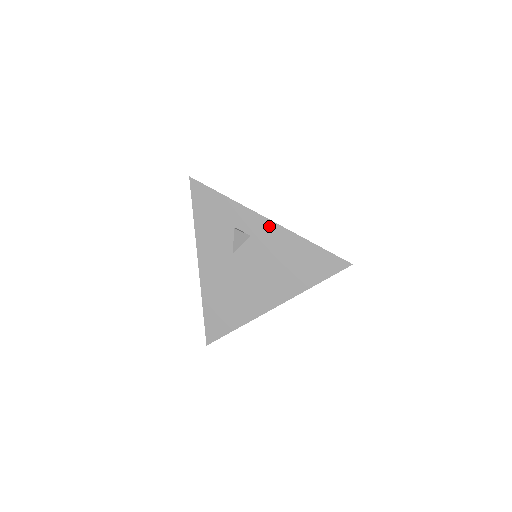
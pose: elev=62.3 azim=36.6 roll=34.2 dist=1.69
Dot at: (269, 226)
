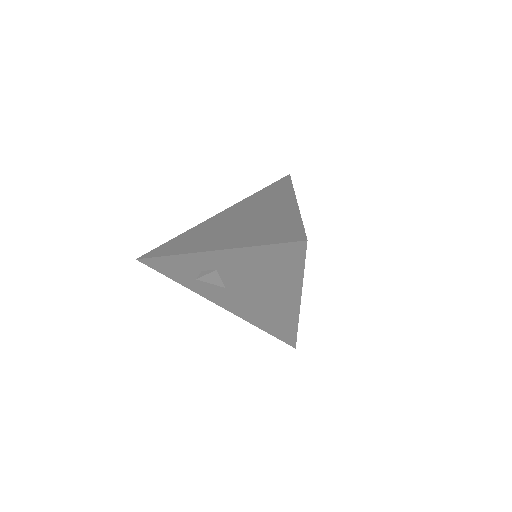
Dot at: (215, 256)
